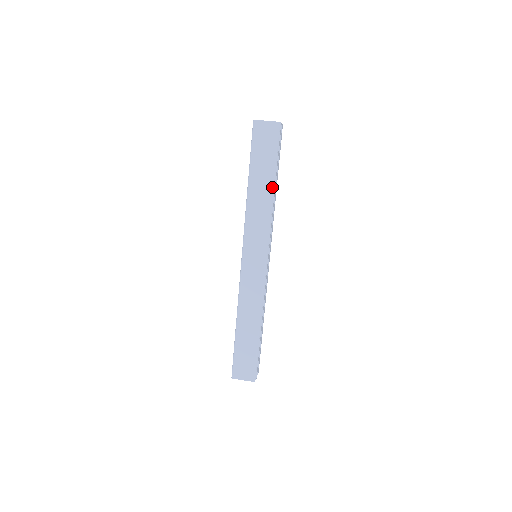
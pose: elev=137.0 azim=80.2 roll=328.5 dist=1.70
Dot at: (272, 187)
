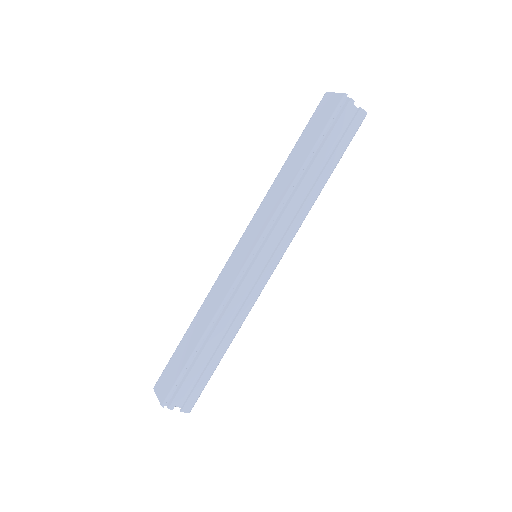
Dot at: (301, 168)
